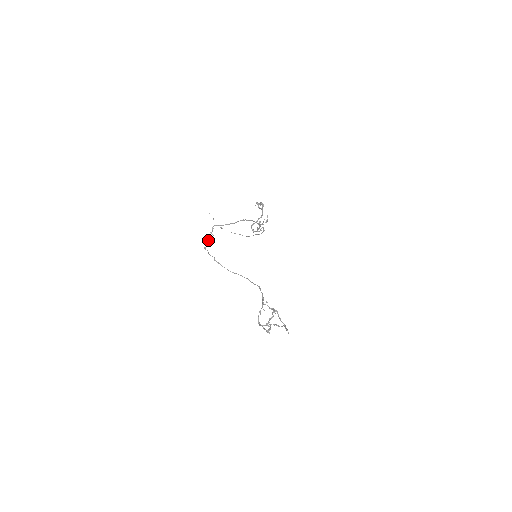
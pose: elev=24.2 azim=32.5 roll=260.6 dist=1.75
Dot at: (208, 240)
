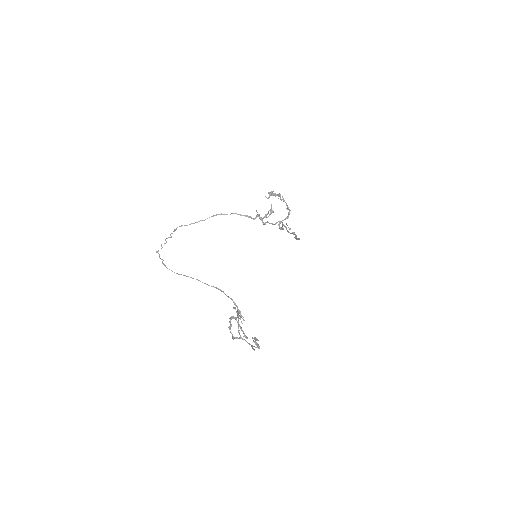
Dot at: (165, 243)
